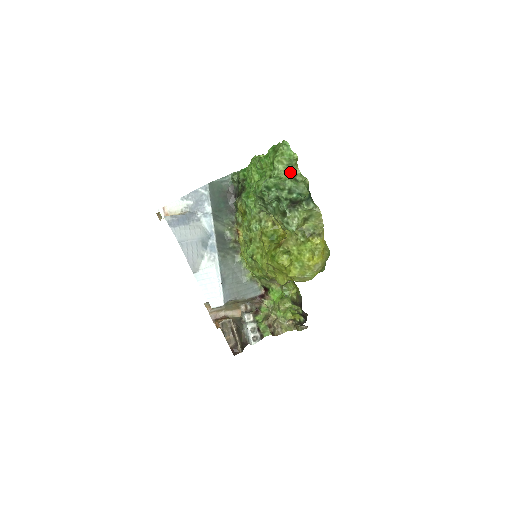
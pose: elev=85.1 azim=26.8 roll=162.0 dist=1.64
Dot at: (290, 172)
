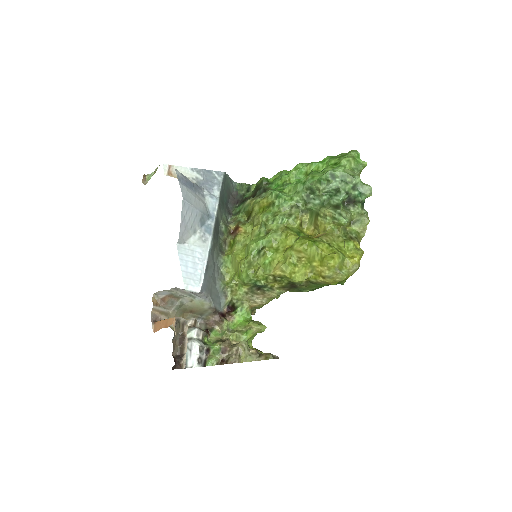
Dot at: (356, 174)
